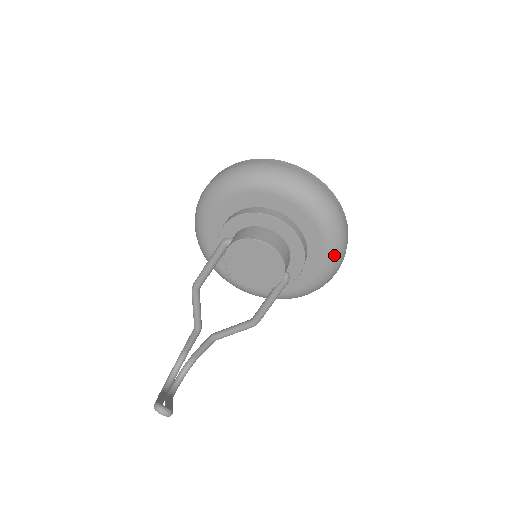
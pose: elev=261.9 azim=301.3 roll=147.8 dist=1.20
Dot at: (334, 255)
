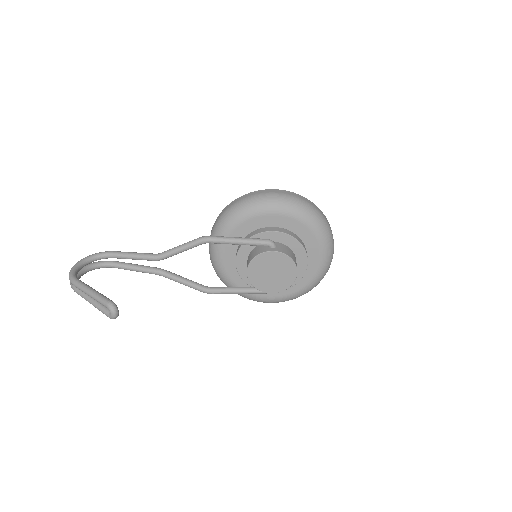
Dot at: (295, 297)
